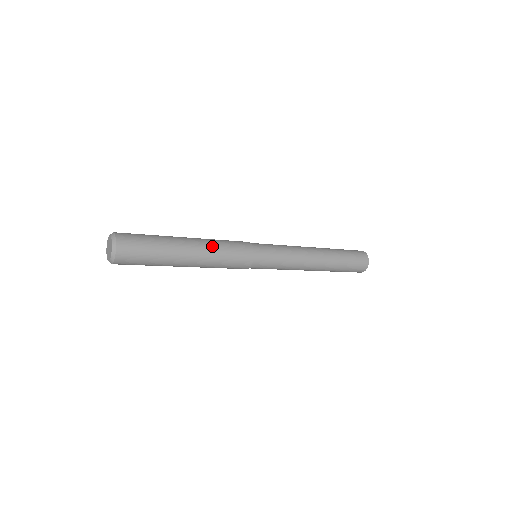
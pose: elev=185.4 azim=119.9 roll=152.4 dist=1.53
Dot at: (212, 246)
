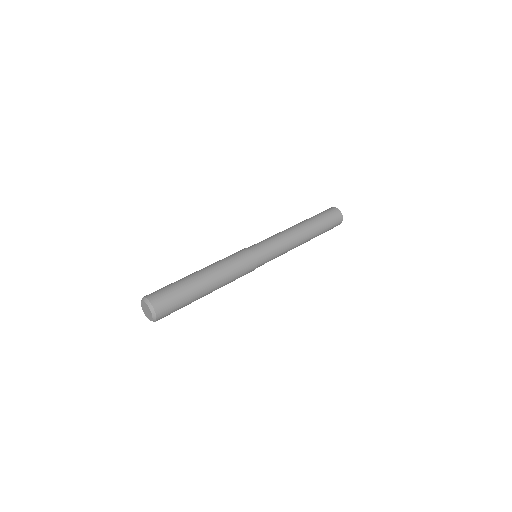
Dot at: (225, 273)
